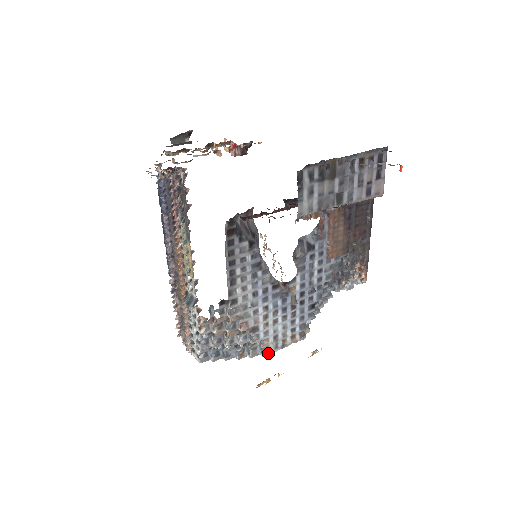
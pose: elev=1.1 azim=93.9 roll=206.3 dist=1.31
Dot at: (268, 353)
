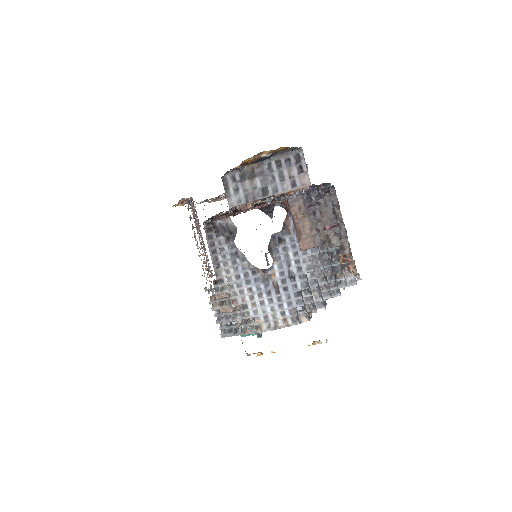
Dot at: (262, 331)
